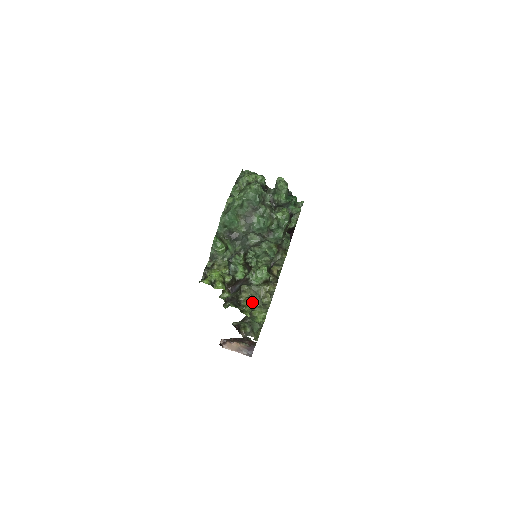
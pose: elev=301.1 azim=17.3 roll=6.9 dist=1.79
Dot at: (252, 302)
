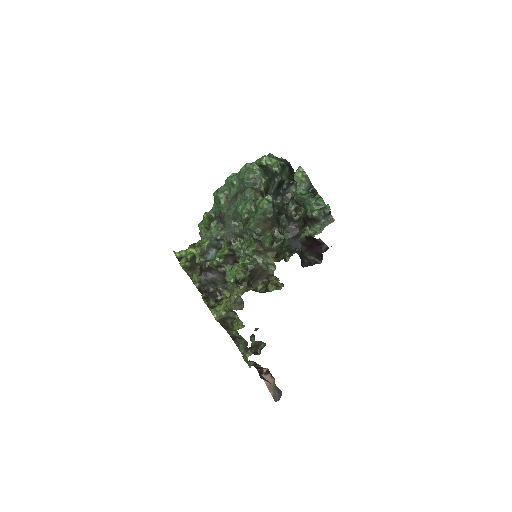
Dot at: occluded
